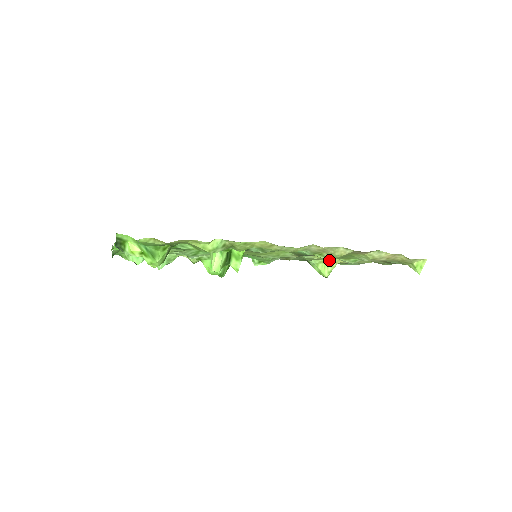
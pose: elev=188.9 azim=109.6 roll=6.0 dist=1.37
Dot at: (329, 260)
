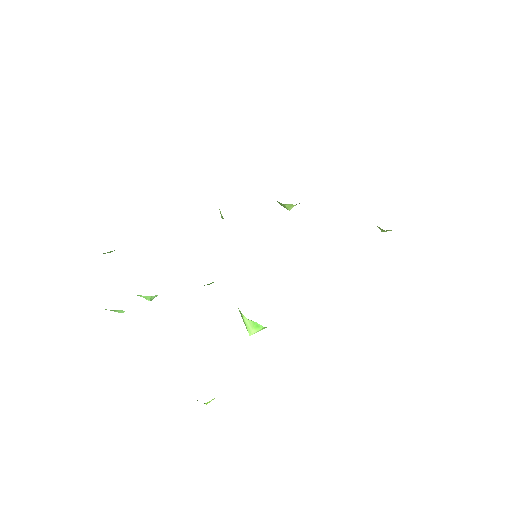
Dot at: occluded
